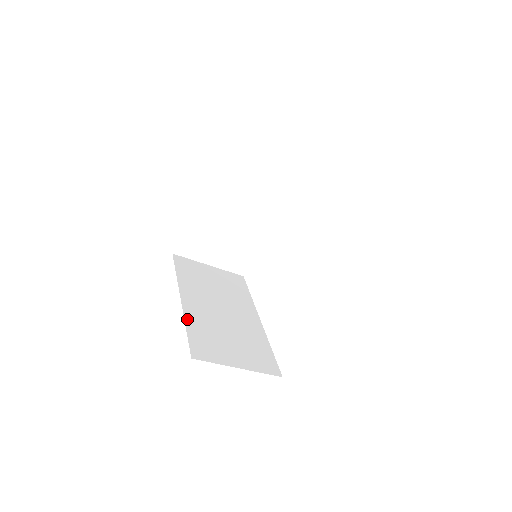
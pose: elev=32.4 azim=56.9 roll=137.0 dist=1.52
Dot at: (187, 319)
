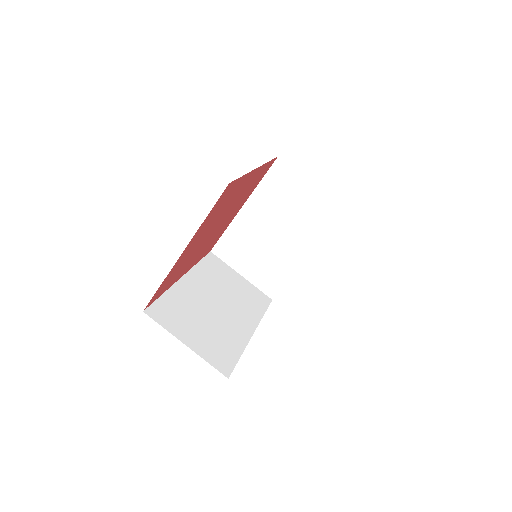
Dot at: (171, 290)
